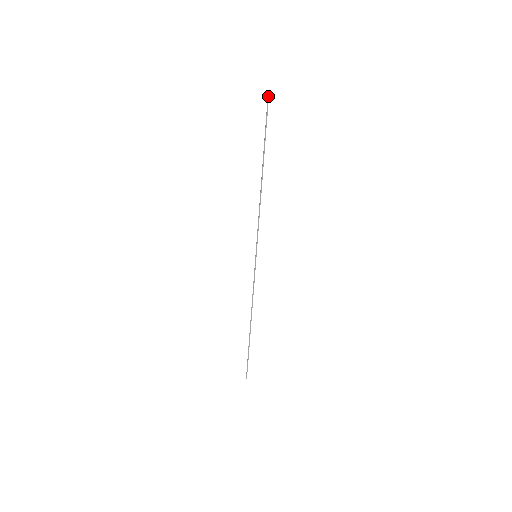
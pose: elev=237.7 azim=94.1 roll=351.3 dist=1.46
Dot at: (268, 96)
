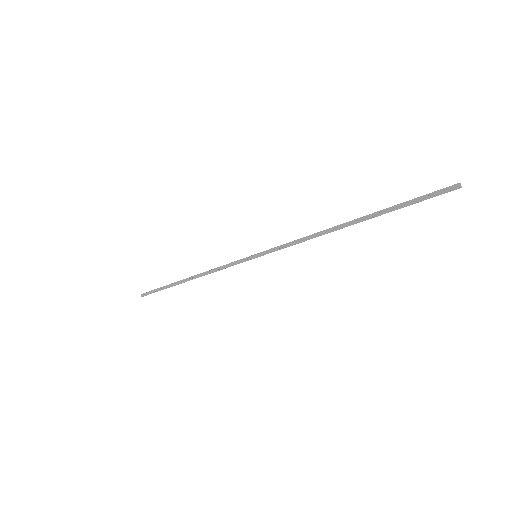
Dot at: (460, 187)
